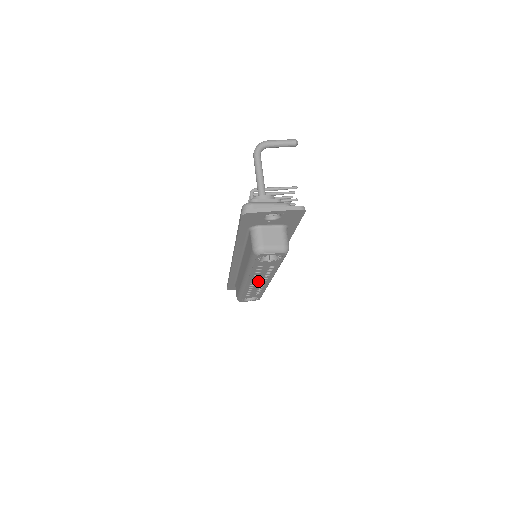
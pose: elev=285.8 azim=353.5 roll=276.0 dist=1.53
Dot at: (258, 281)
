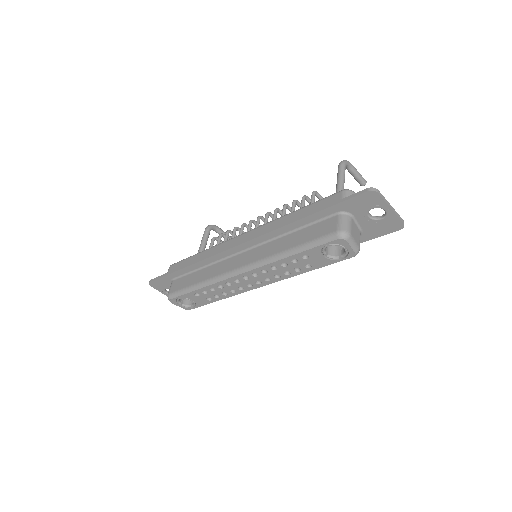
Dot at: (254, 279)
